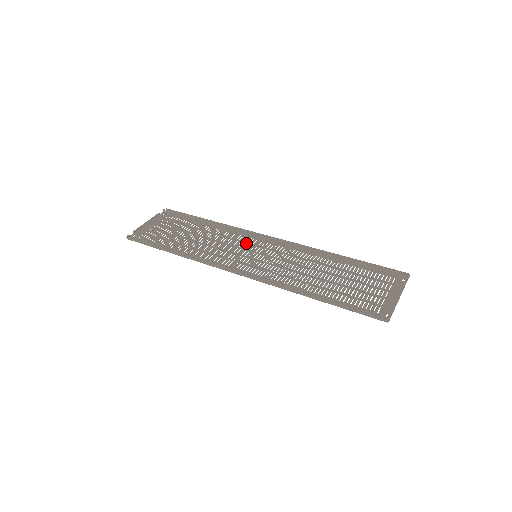
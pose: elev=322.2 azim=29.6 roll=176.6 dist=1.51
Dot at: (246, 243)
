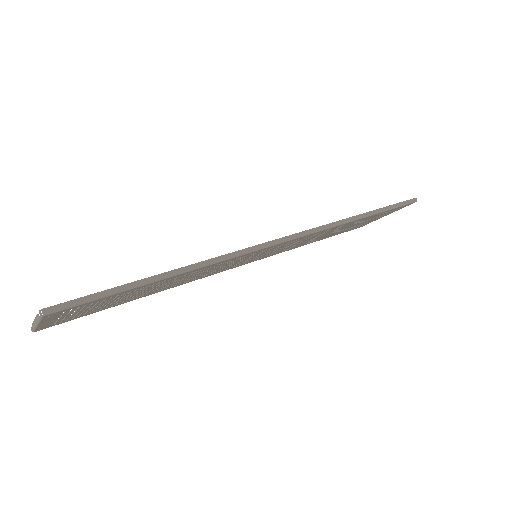
Dot at: occluded
